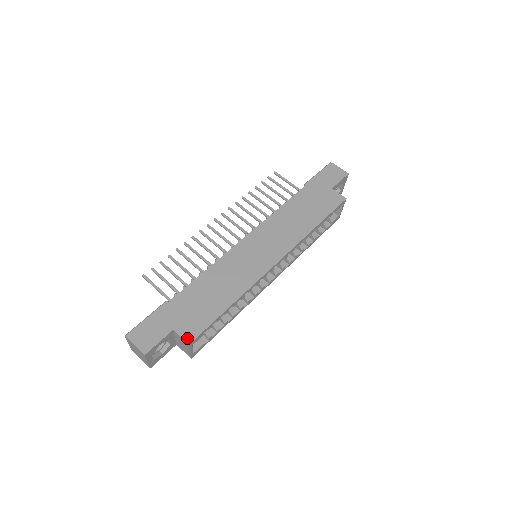
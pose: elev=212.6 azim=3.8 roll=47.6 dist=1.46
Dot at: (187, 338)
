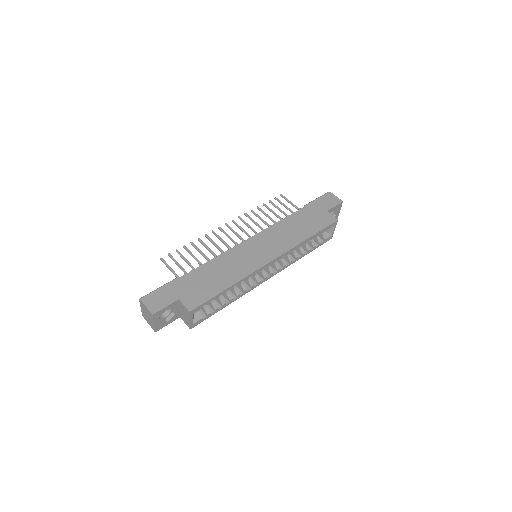
Dot at: (189, 307)
